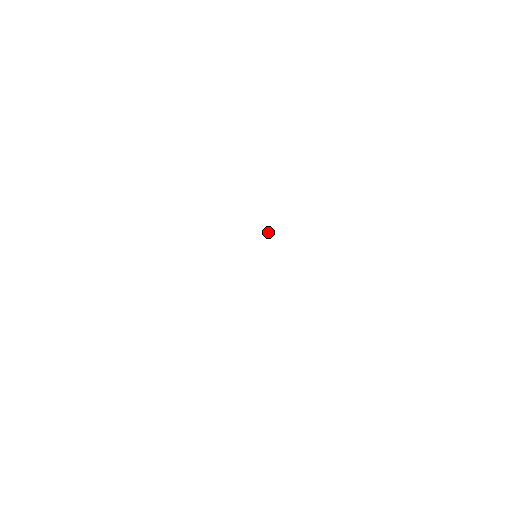
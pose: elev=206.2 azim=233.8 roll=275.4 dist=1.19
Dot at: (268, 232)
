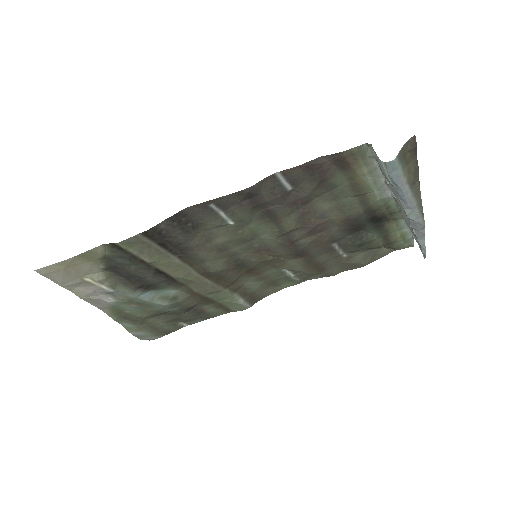
Dot at: (277, 258)
